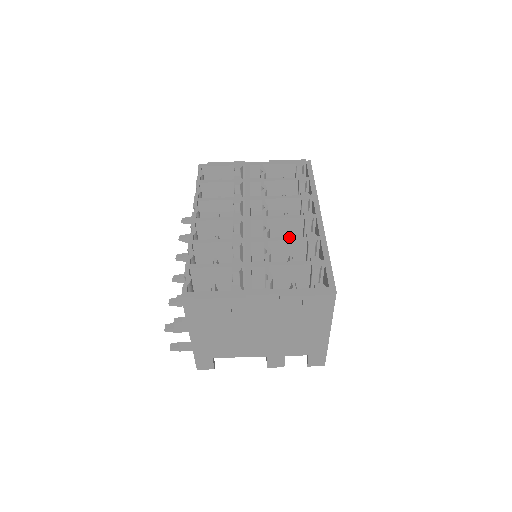
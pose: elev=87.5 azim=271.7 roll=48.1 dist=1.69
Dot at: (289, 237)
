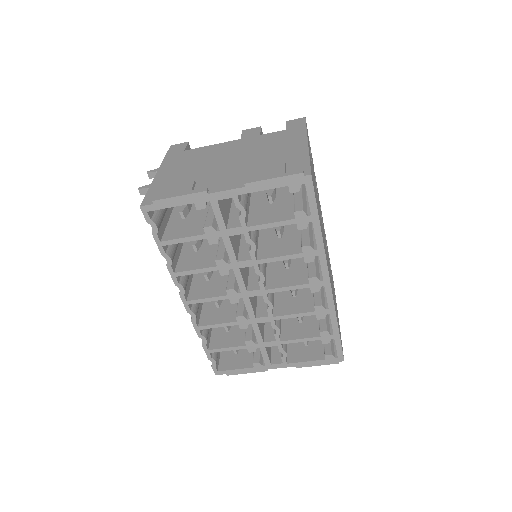
Dot at: (296, 314)
